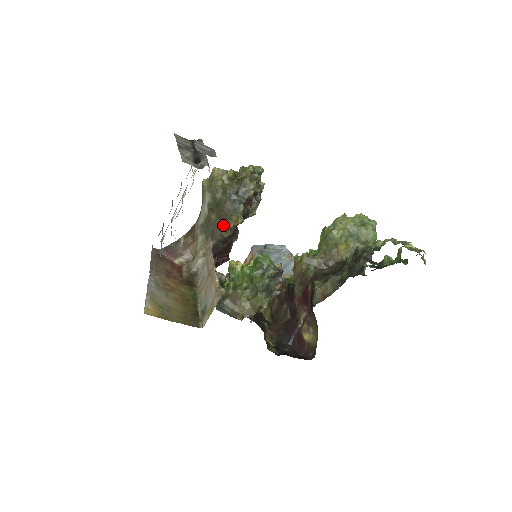
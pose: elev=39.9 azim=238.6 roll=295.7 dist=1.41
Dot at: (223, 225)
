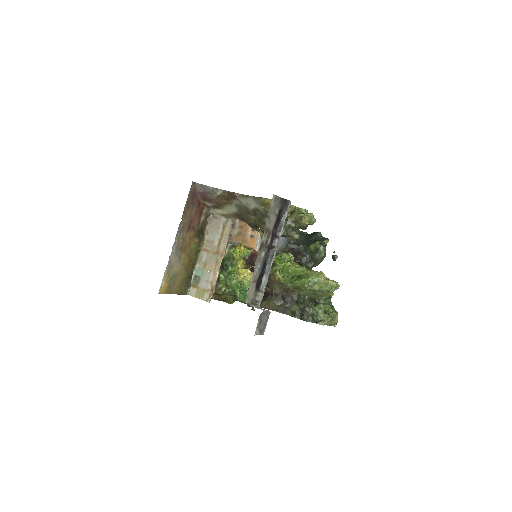
Dot at: (254, 226)
